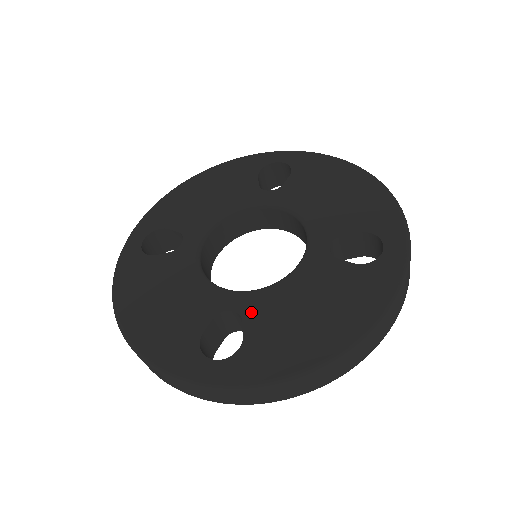
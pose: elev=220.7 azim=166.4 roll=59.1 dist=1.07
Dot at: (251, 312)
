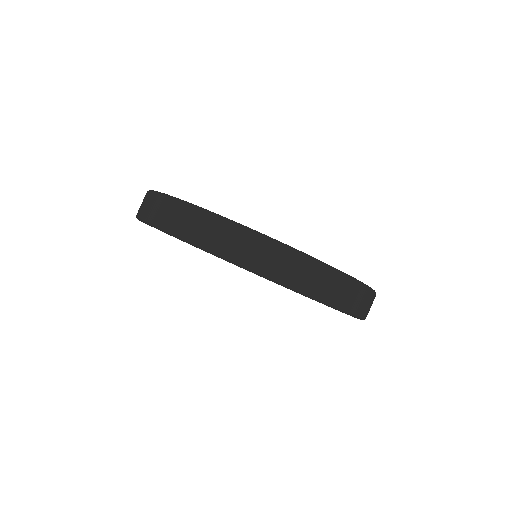
Dot at: occluded
